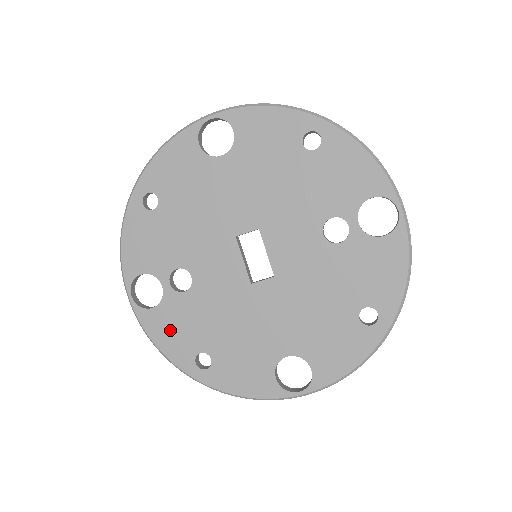
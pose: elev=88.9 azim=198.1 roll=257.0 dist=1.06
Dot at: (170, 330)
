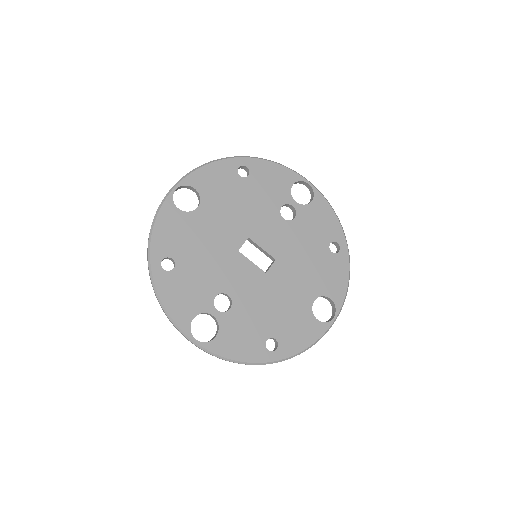
Dot at: (238, 342)
